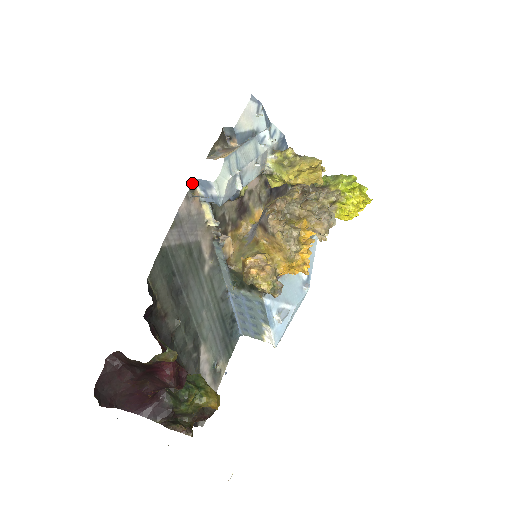
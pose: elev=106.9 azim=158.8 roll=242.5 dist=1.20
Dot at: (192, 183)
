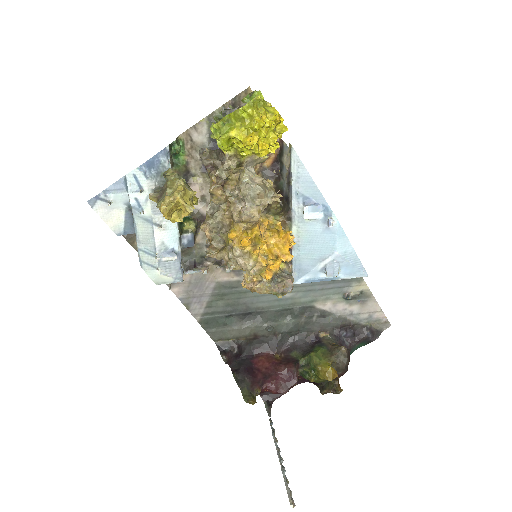
Dot at: occluded
